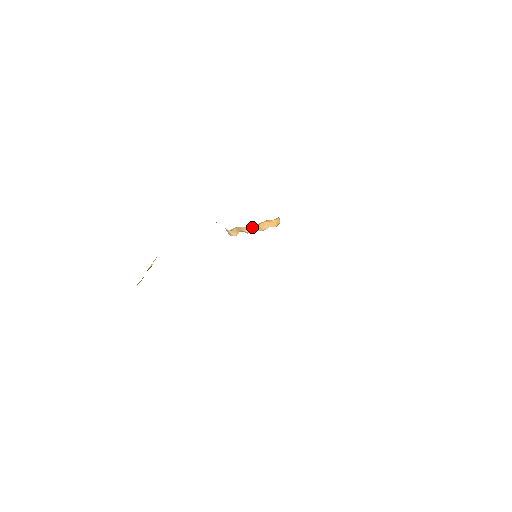
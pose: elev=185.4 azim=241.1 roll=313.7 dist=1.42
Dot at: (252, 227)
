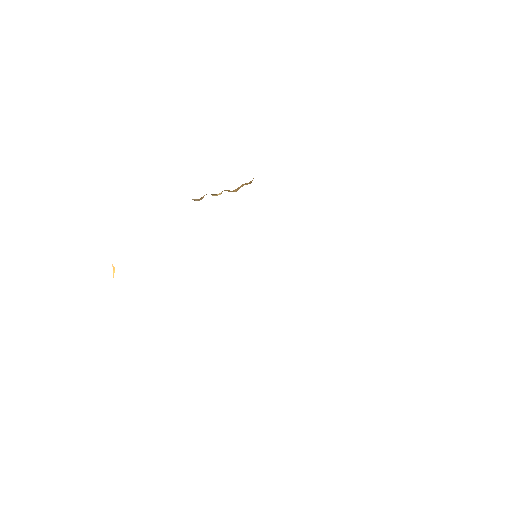
Dot at: (222, 191)
